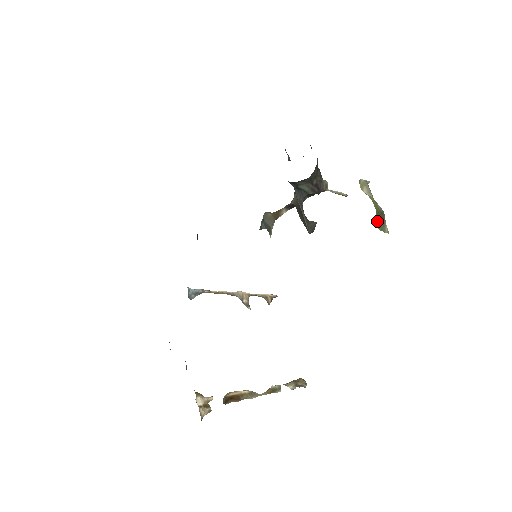
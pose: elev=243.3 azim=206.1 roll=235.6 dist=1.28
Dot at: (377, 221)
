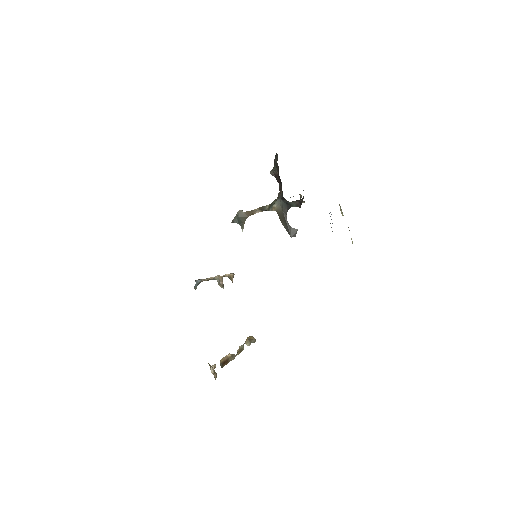
Dot at: occluded
